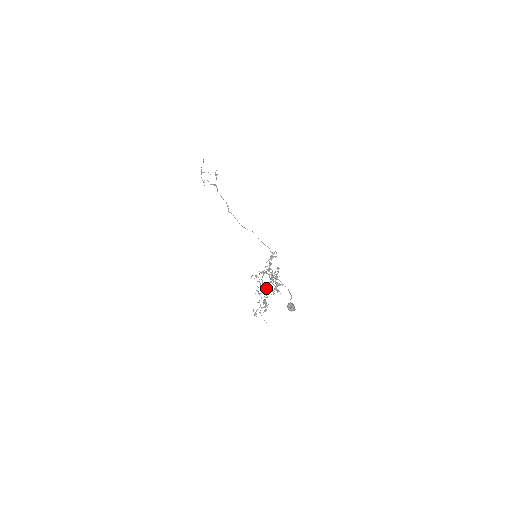
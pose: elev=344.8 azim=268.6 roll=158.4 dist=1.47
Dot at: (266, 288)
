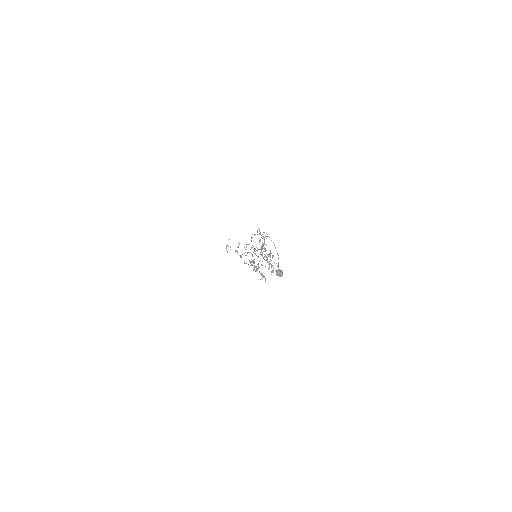
Dot at: occluded
